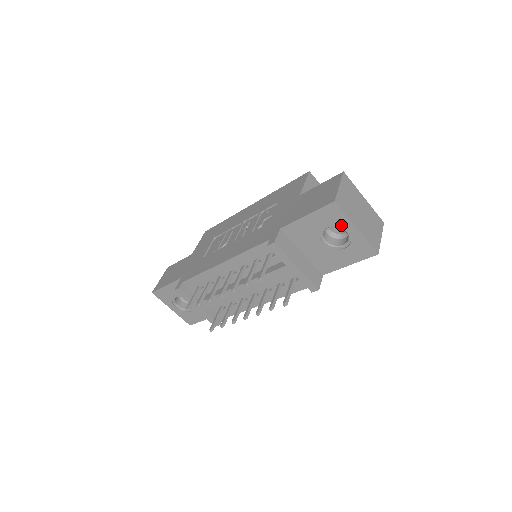
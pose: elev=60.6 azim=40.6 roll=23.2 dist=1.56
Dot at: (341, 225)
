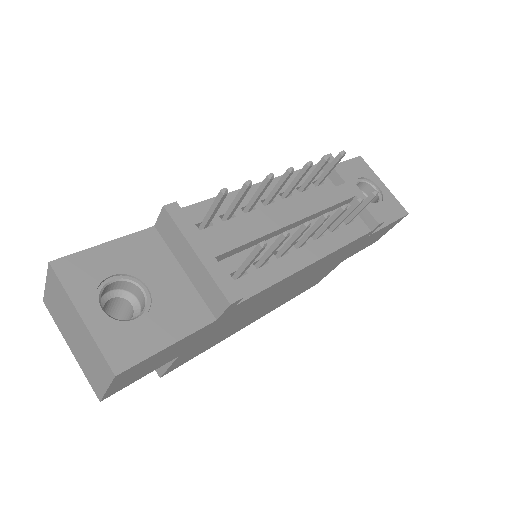
Dot at: (371, 178)
